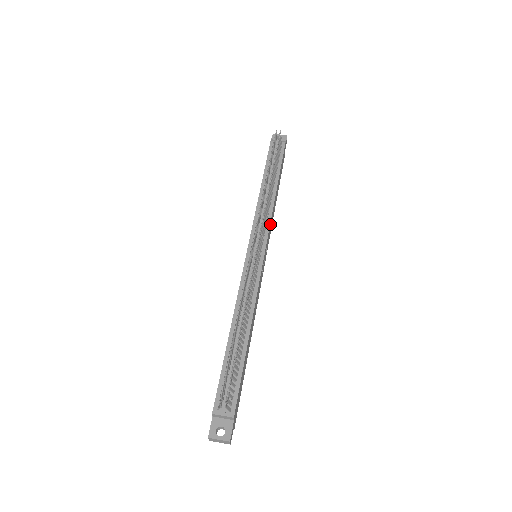
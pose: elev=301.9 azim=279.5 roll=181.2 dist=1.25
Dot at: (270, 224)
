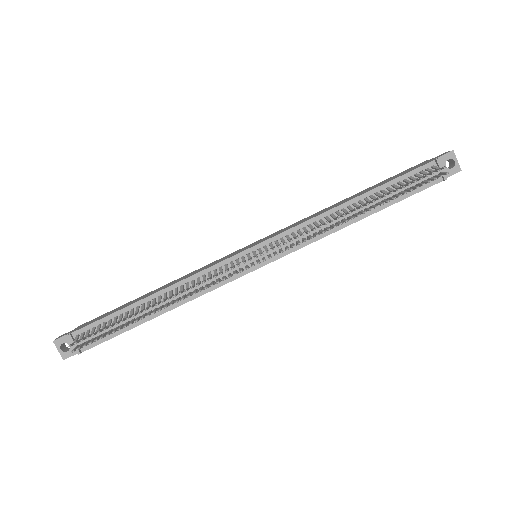
Dot at: (304, 245)
